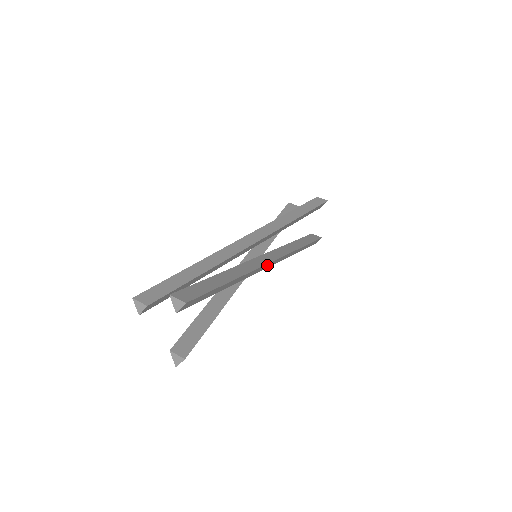
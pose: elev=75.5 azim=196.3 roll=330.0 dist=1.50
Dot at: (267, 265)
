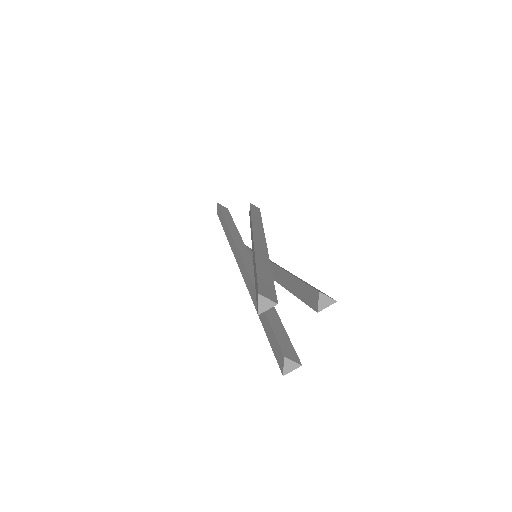
Dot at: occluded
